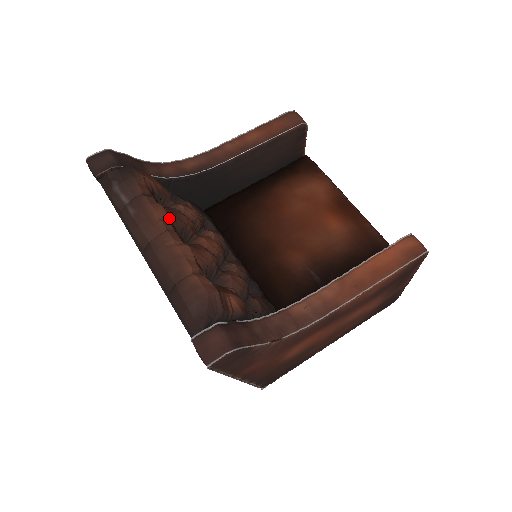
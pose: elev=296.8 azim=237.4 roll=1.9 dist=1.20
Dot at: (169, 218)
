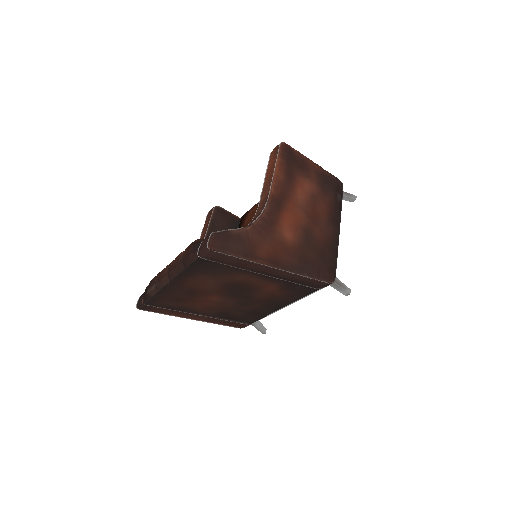
Dot at: occluded
